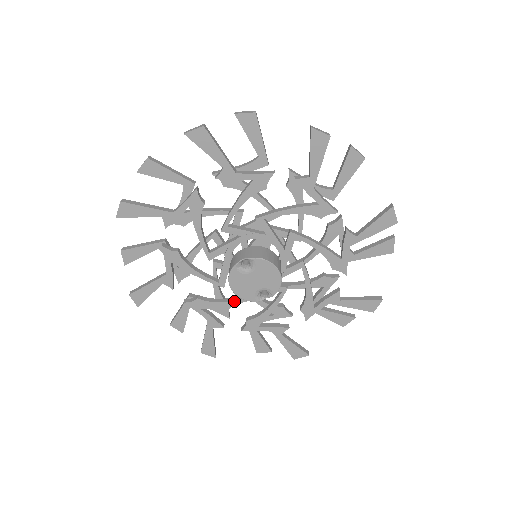
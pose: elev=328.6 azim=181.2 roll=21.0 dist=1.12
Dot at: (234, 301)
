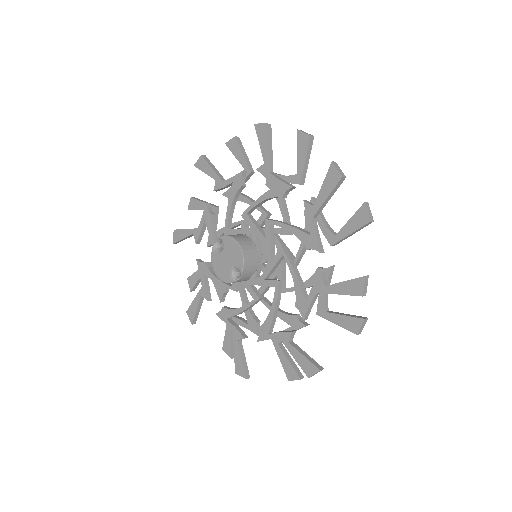
Dot at: (245, 305)
